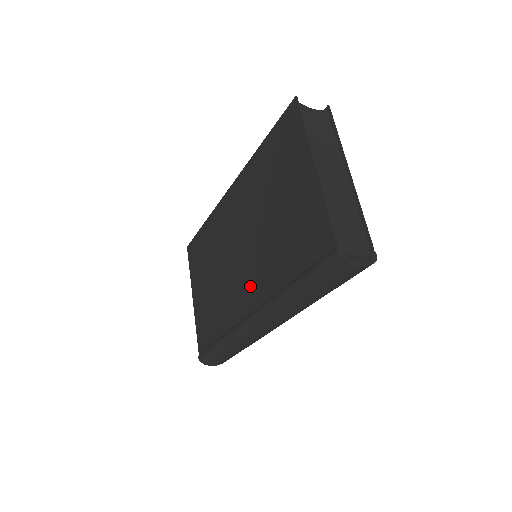
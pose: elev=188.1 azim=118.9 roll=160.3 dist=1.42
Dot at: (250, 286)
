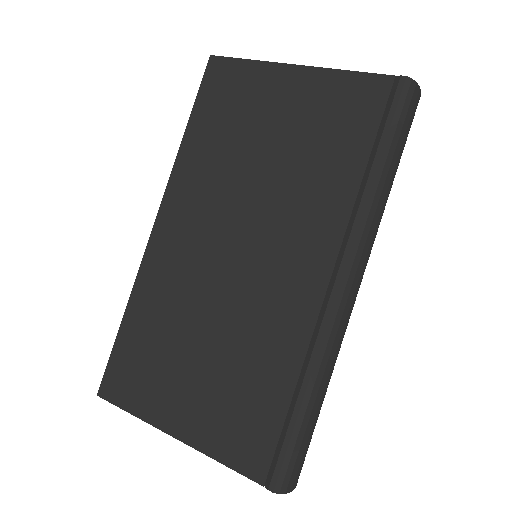
Dot at: (300, 255)
